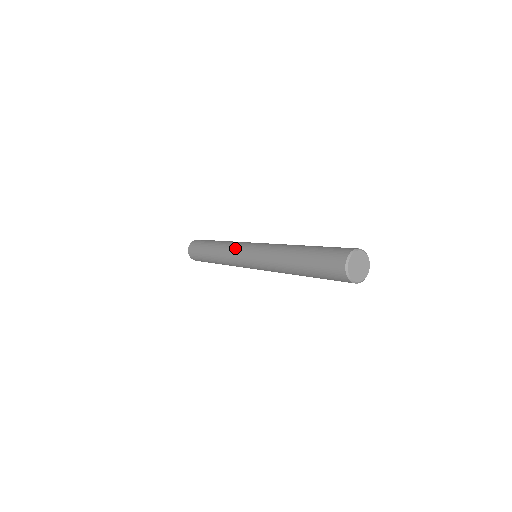
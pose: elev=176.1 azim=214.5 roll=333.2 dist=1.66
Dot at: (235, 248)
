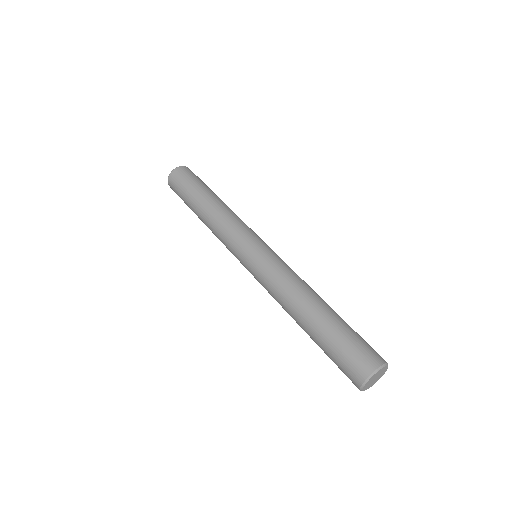
Dot at: (232, 238)
